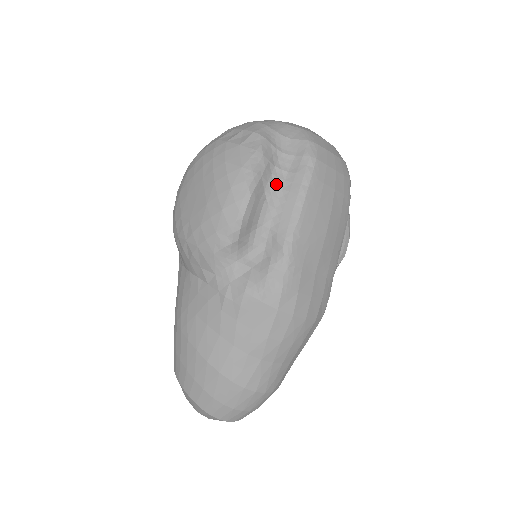
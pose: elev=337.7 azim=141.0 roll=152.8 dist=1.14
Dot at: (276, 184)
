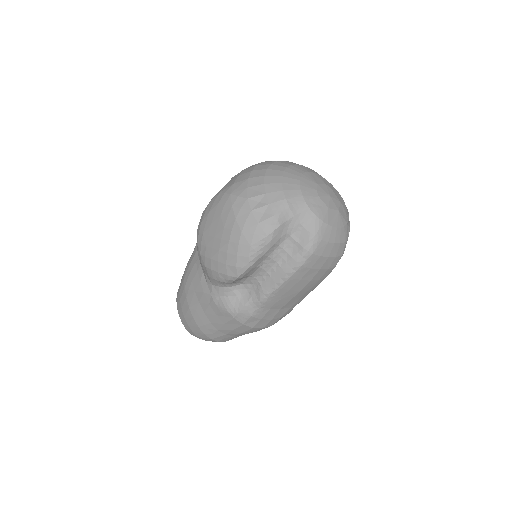
Dot at: (274, 258)
